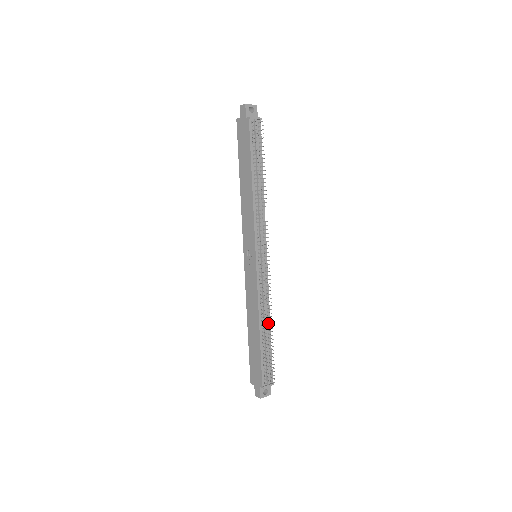
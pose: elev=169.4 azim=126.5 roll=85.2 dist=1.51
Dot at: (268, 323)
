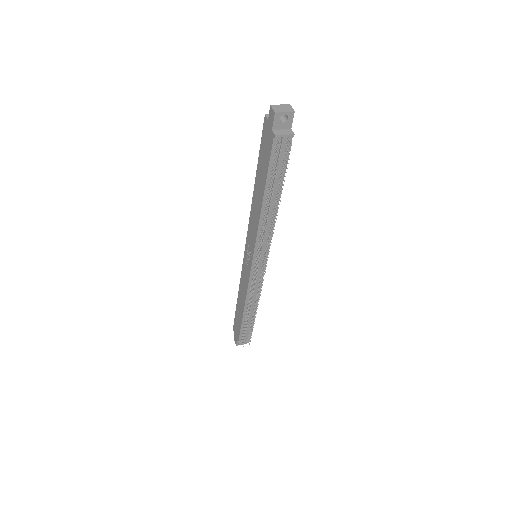
Dot at: (254, 308)
